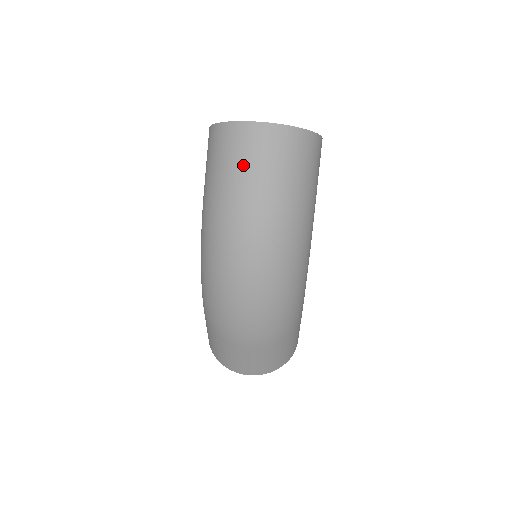
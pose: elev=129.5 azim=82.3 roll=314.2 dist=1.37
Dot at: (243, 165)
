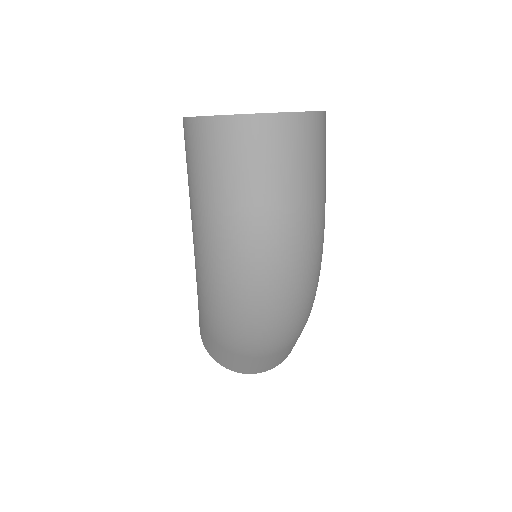
Dot at: (252, 171)
